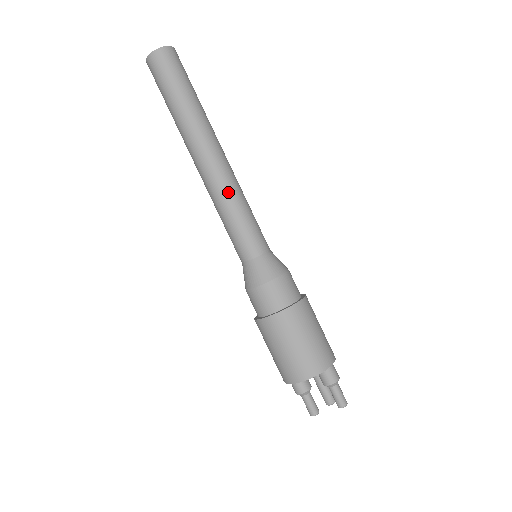
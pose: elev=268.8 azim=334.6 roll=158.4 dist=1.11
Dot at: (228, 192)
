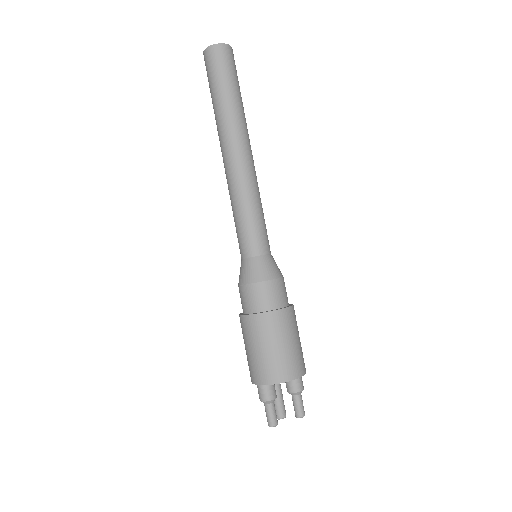
Dot at: (256, 188)
